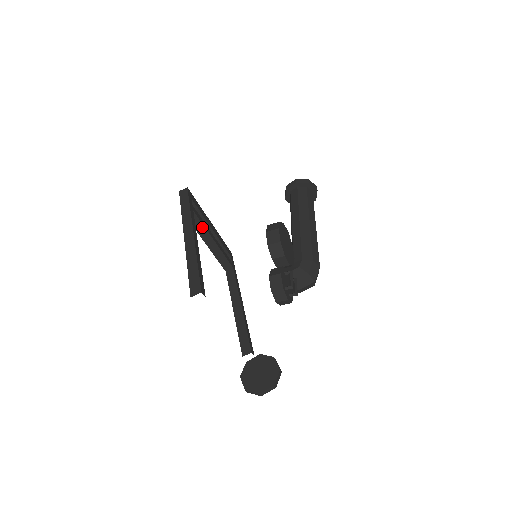
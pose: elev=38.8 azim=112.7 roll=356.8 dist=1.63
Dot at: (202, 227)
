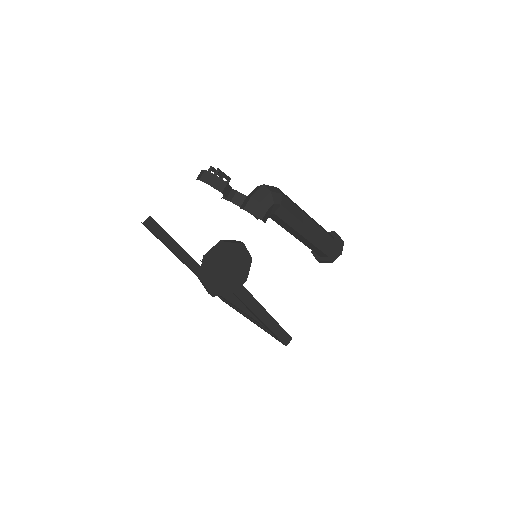
Dot at: occluded
